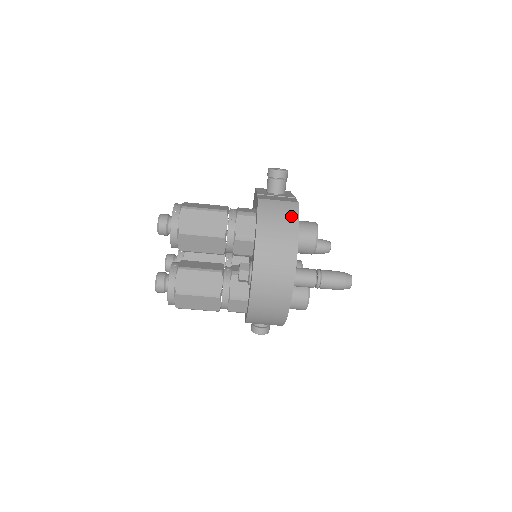
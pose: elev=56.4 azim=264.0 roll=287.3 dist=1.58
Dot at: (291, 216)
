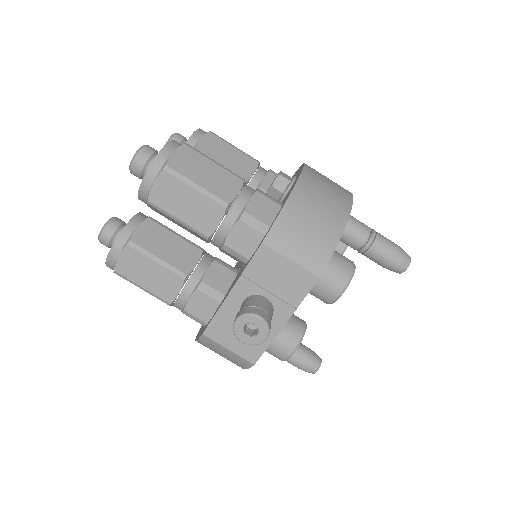
Dot at: occluded
